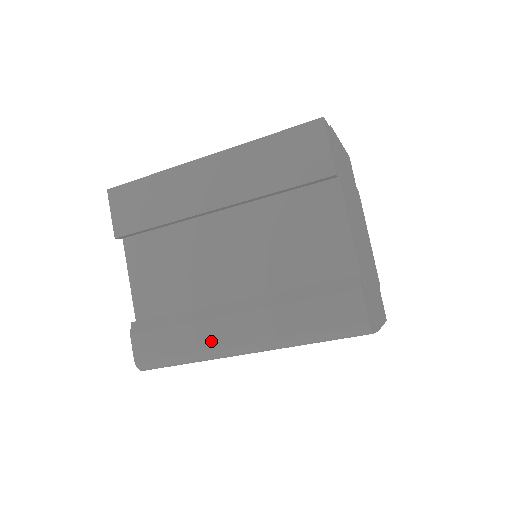
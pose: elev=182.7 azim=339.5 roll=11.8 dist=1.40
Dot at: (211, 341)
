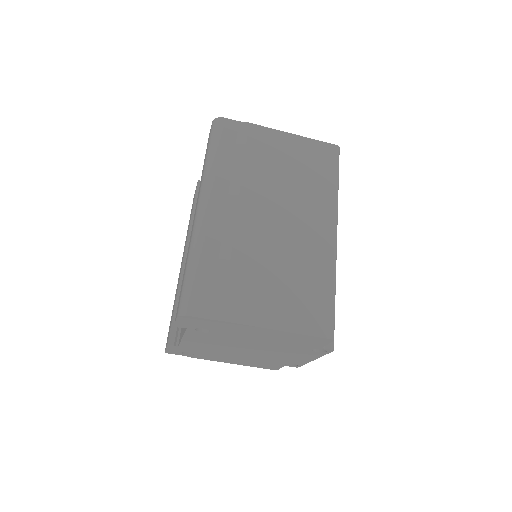
Dot at: occluded
